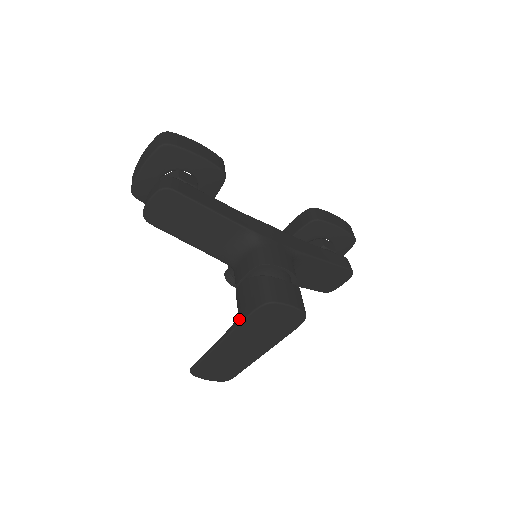
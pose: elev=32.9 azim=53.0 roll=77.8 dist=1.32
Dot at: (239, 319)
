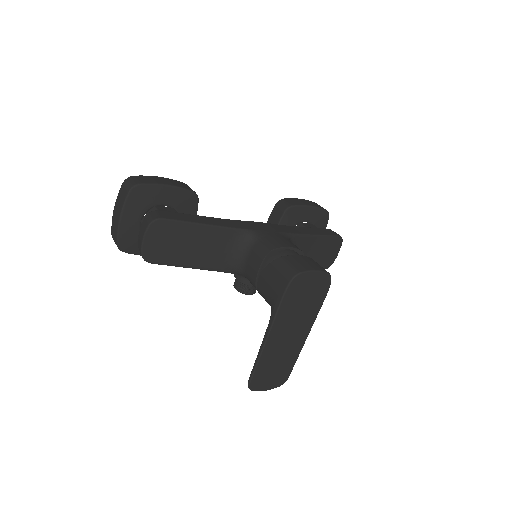
Dot at: (275, 307)
